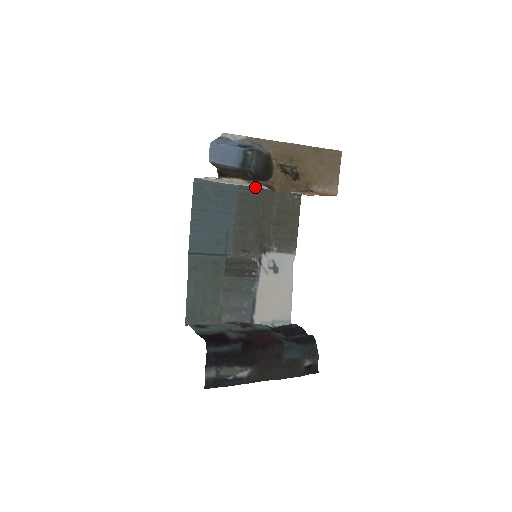
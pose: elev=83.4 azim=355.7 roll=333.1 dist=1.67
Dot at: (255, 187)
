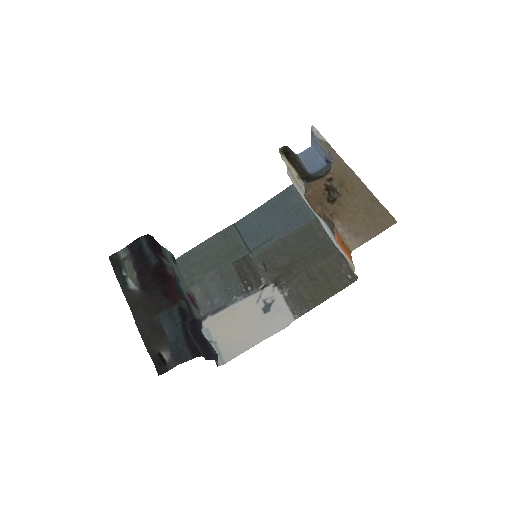
Dot at: (325, 231)
